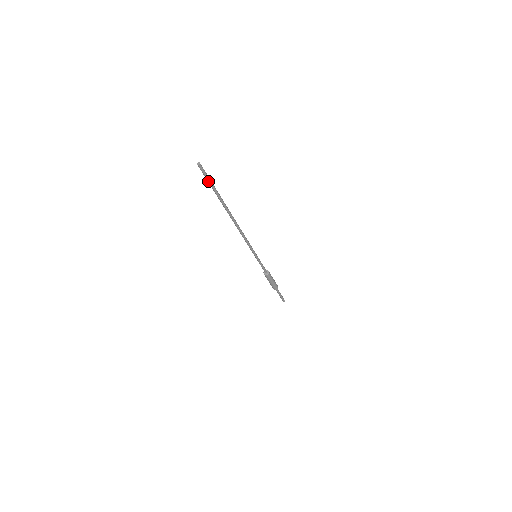
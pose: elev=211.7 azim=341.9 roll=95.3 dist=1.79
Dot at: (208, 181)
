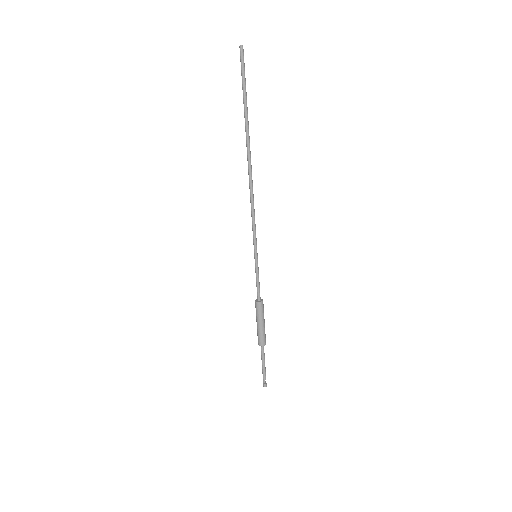
Dot at: (242, 79)
